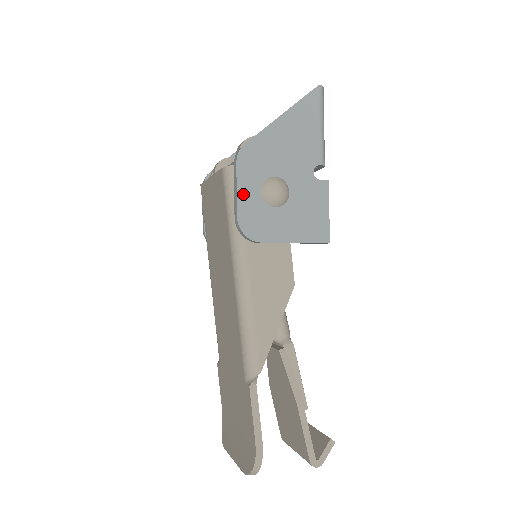
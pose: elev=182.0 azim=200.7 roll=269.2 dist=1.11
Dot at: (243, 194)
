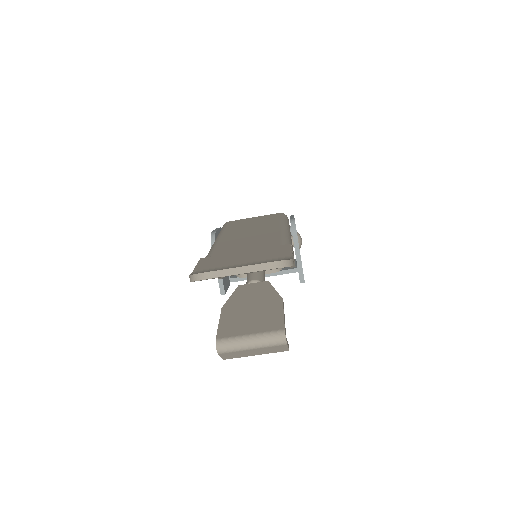
Dot at: occluded
